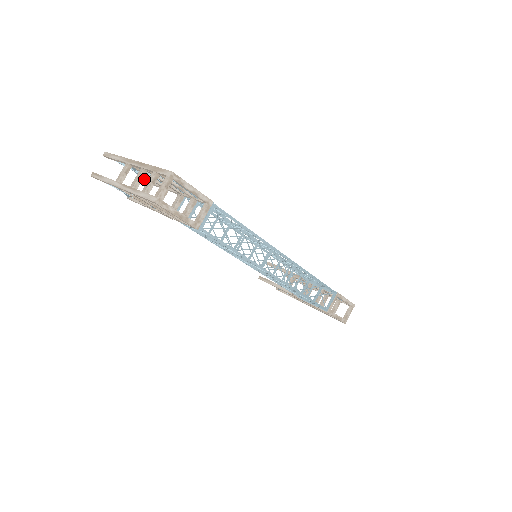
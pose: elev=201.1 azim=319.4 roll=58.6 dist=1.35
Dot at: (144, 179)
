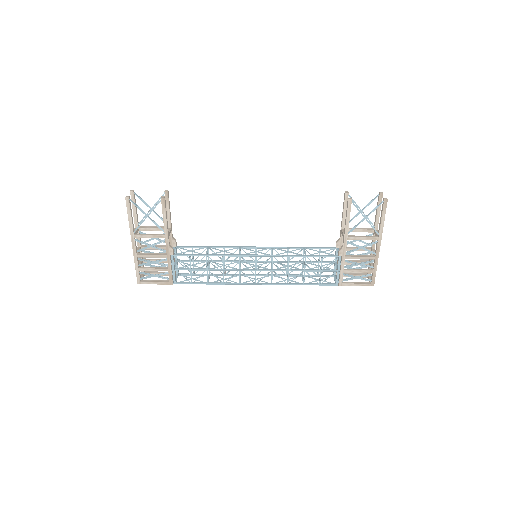
Dot at: (162, 206)
